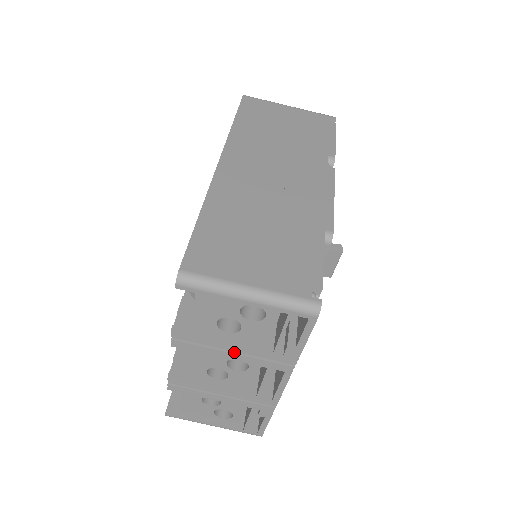
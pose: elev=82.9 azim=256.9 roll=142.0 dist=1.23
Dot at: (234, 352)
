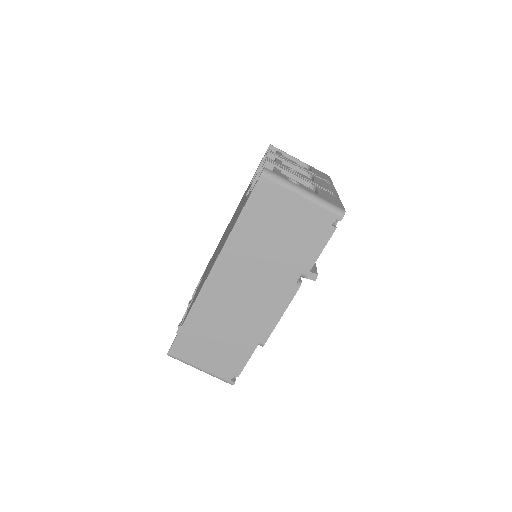
Dot at: occluded
